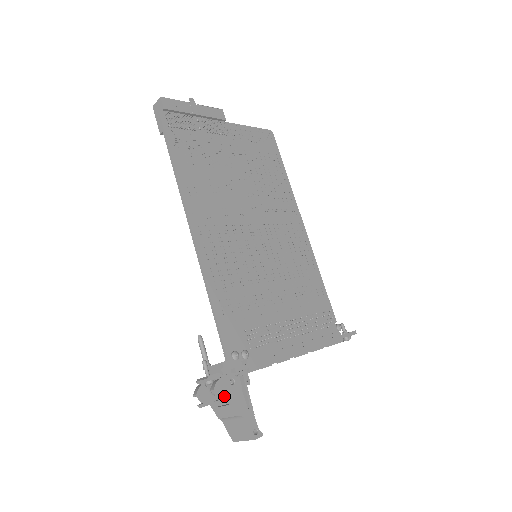
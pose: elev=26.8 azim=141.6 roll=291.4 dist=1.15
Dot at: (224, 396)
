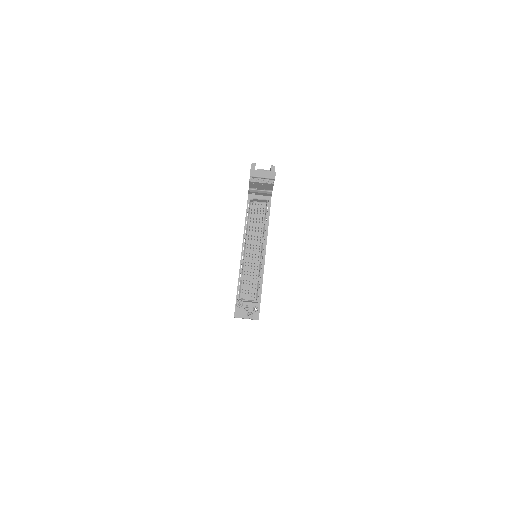
Dot at: occluded
